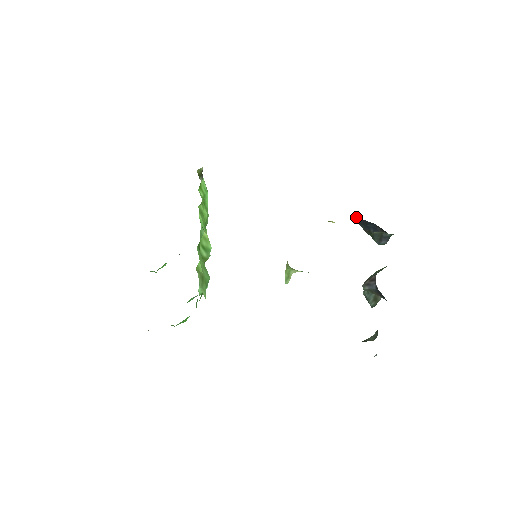
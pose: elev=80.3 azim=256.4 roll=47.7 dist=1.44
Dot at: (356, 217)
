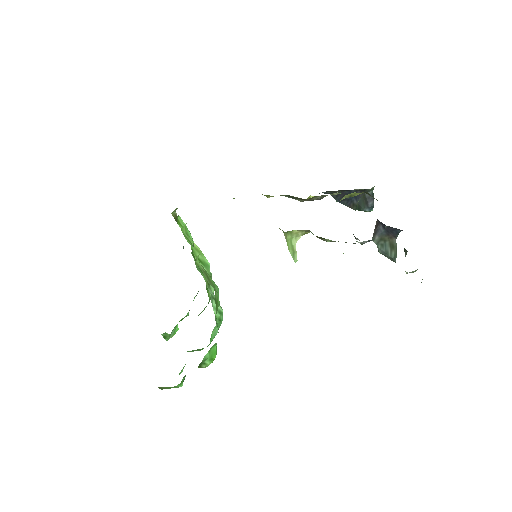
Dot at: (333, 195)
